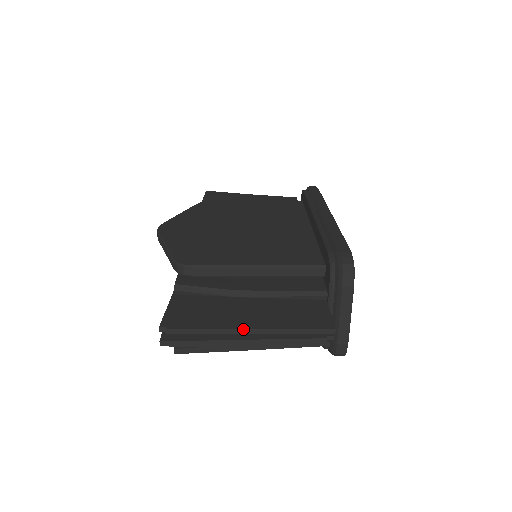
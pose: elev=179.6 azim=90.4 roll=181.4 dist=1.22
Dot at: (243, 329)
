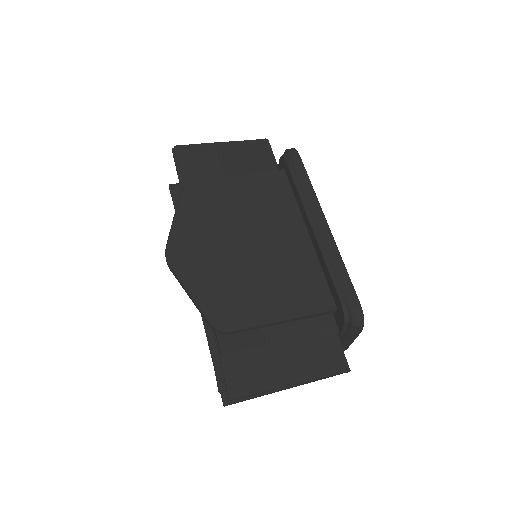
Dot at: (286, 386)
